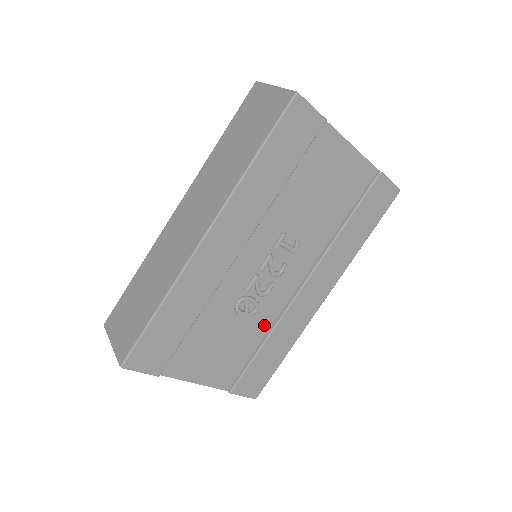
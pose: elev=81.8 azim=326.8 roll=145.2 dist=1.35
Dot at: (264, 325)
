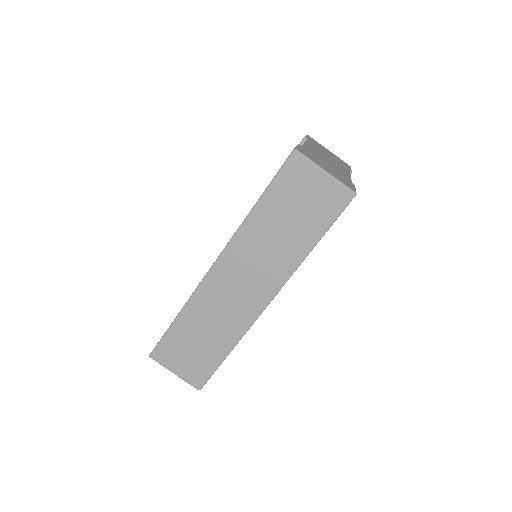
Dot at: occluded
